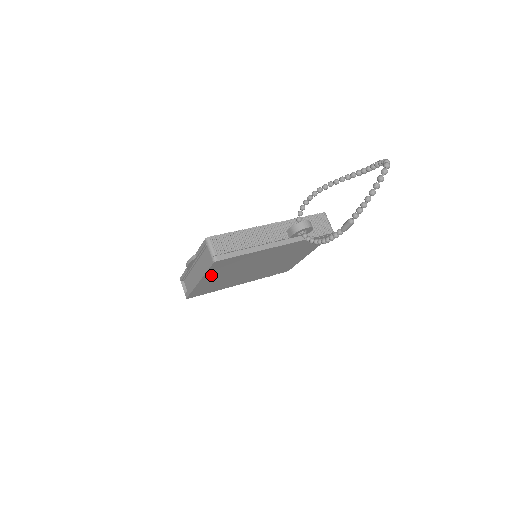
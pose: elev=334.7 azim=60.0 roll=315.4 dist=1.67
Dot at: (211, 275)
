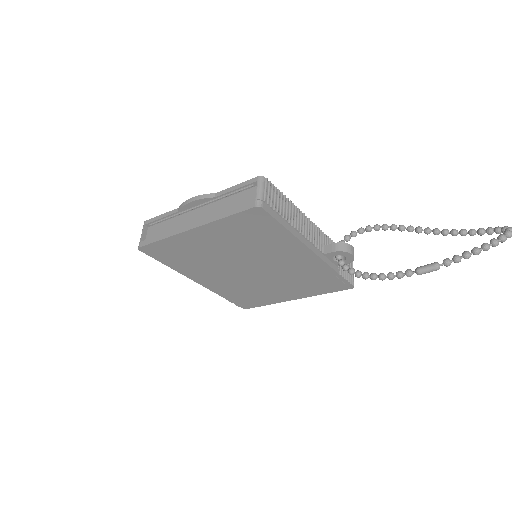
Dot at: (216, 230)
